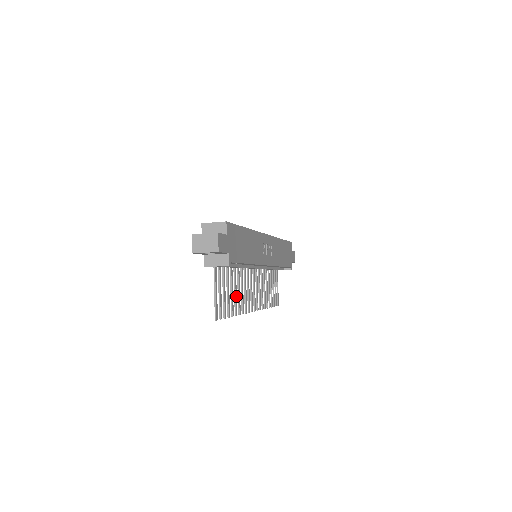
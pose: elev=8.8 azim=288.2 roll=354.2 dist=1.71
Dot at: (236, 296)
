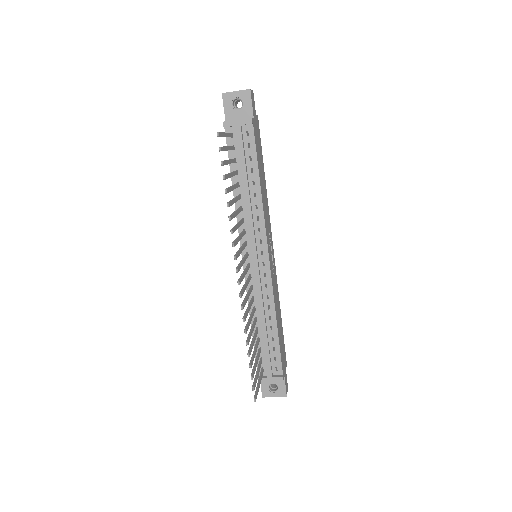
Dot at: (233, 202)
